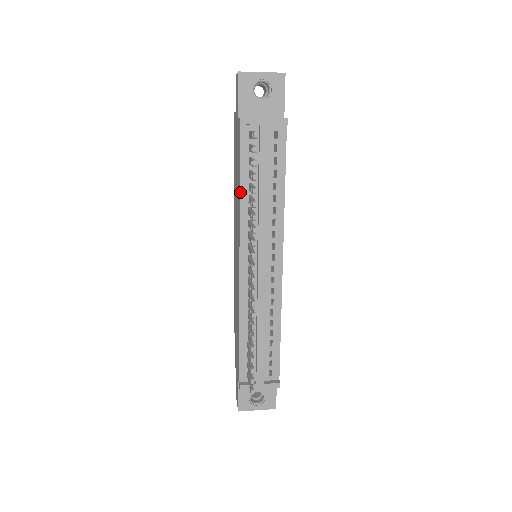
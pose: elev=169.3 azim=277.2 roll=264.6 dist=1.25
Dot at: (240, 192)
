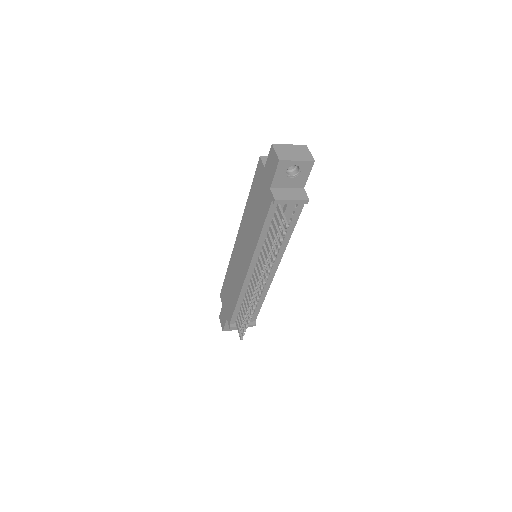
Dot at: (260, 237)
